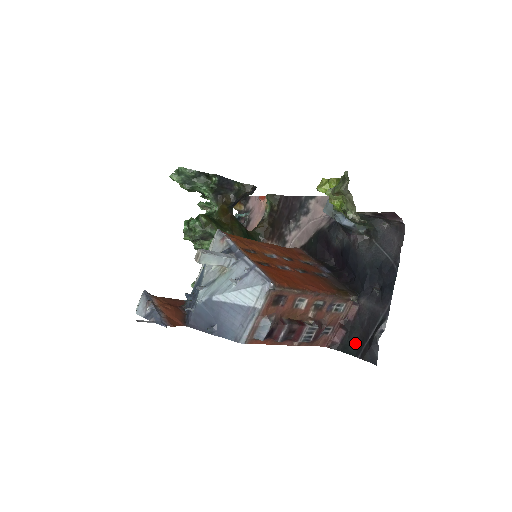
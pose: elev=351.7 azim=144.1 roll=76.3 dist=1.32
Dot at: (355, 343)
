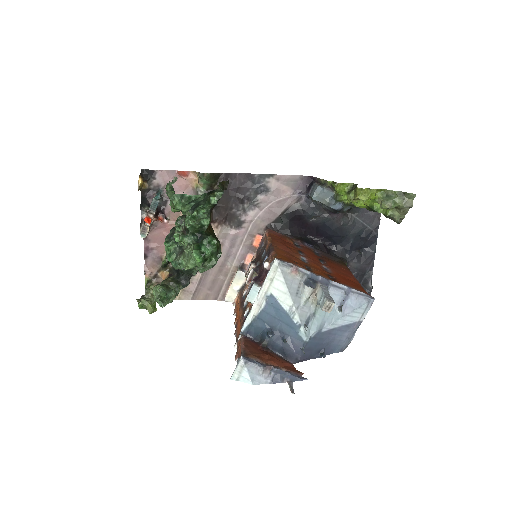
Dot at: occluded
